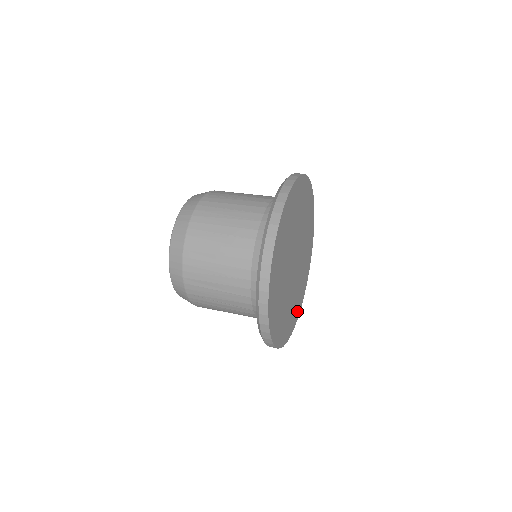
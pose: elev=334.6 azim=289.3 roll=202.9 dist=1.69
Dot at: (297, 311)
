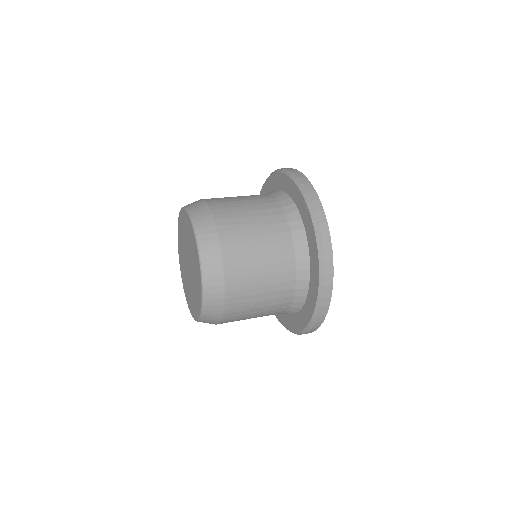
Dot at: occluded
